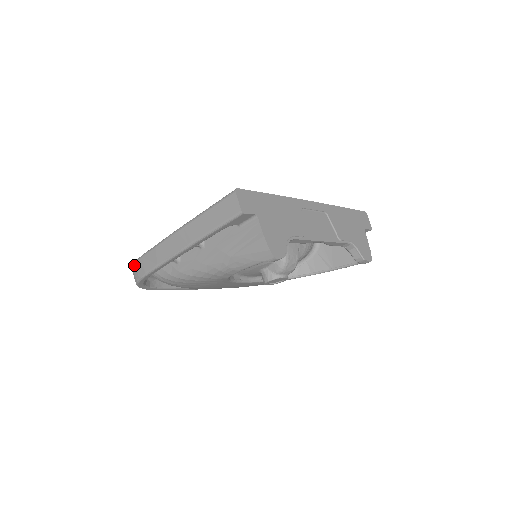
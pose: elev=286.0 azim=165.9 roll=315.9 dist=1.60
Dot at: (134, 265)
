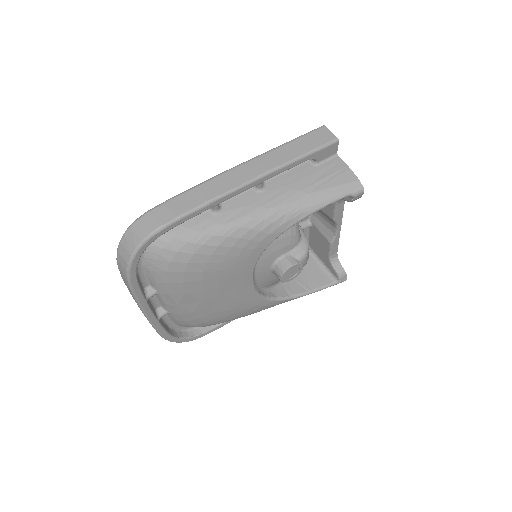
Dot at: (147, 215)
